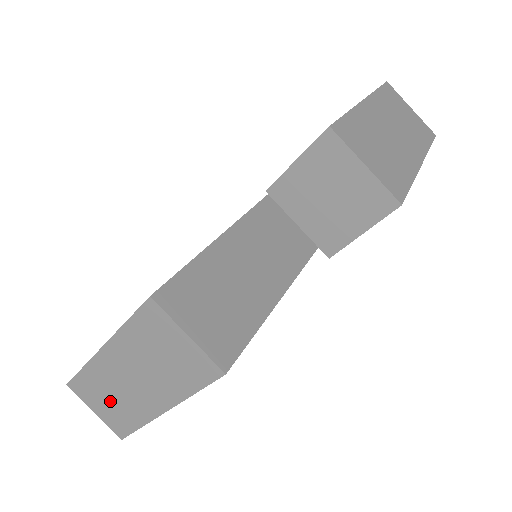
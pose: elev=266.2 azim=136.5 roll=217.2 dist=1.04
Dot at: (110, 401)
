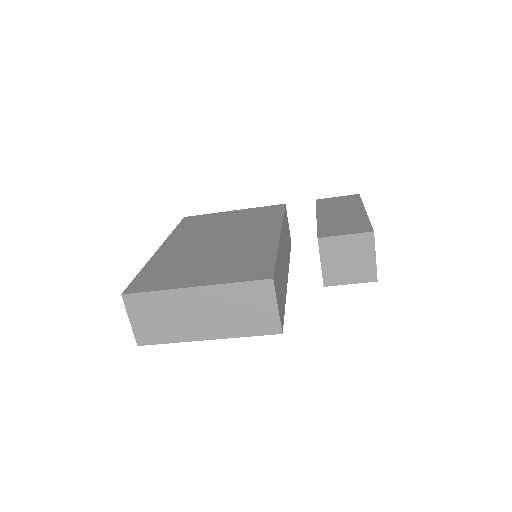
Dot at: (160, 319)
